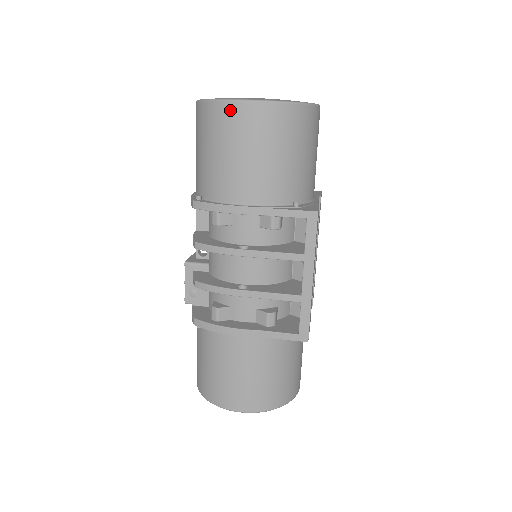
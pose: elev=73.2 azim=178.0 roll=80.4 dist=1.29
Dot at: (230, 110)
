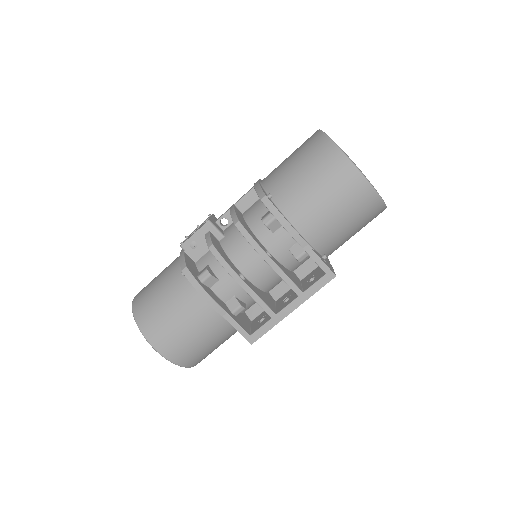
Dot at: (348, 169)
